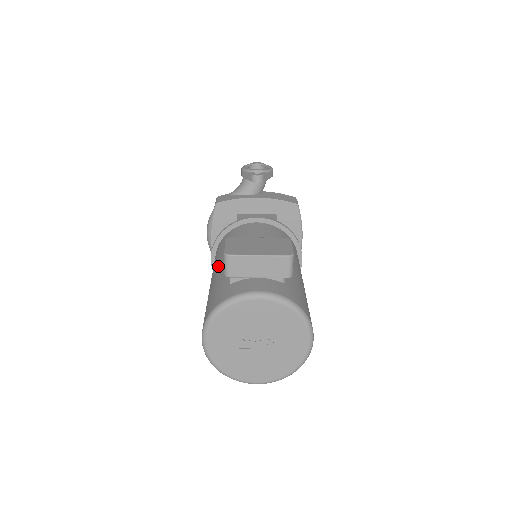
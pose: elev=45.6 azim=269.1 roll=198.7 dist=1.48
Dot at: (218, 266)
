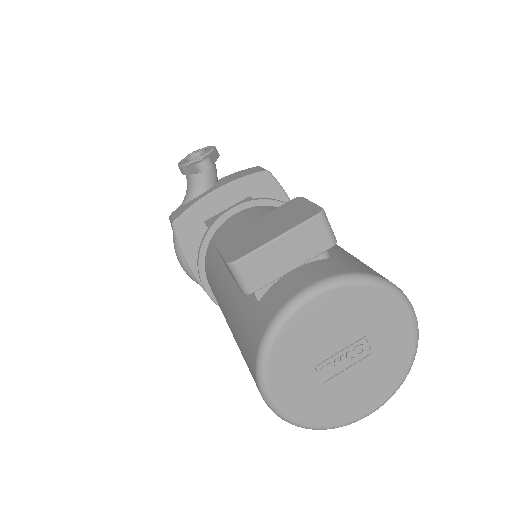
Dot at: (223, 291)
